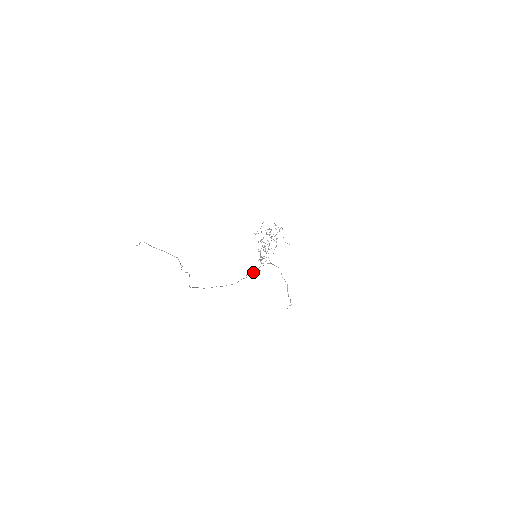
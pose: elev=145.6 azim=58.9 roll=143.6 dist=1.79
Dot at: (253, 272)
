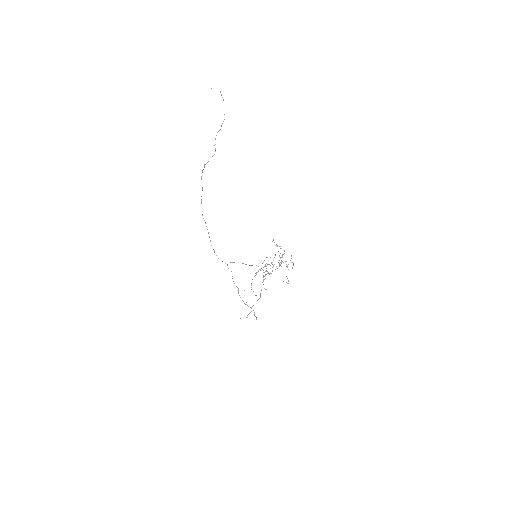
Dot at: (242, 263)
